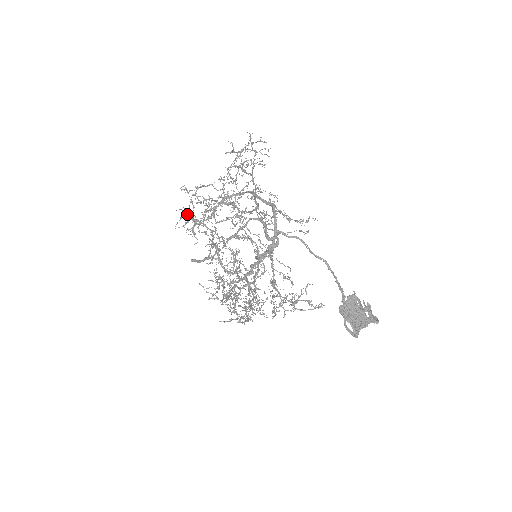
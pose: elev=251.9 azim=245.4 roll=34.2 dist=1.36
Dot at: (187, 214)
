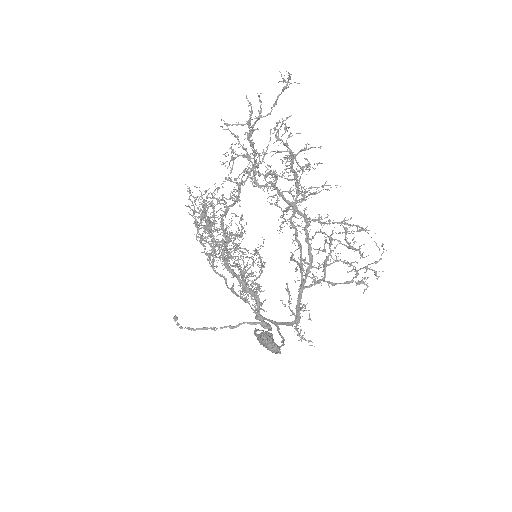
Dot at: occluded
